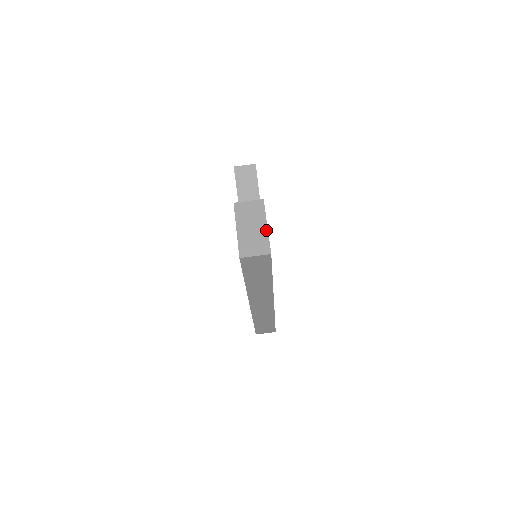
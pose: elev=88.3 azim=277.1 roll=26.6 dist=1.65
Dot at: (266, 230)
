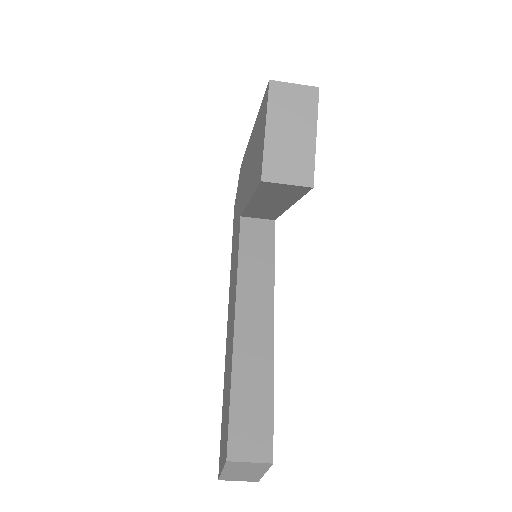
Dot at: (262, 475)
